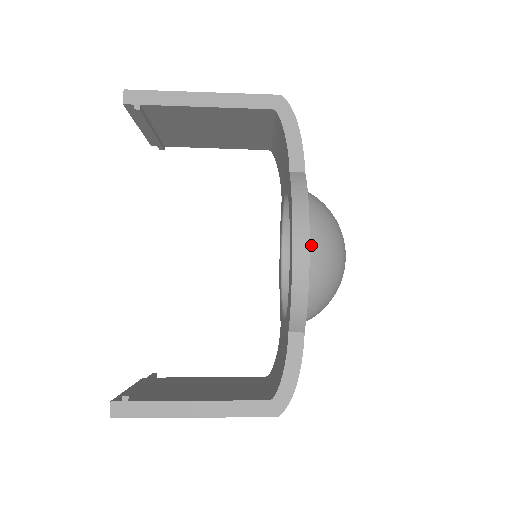
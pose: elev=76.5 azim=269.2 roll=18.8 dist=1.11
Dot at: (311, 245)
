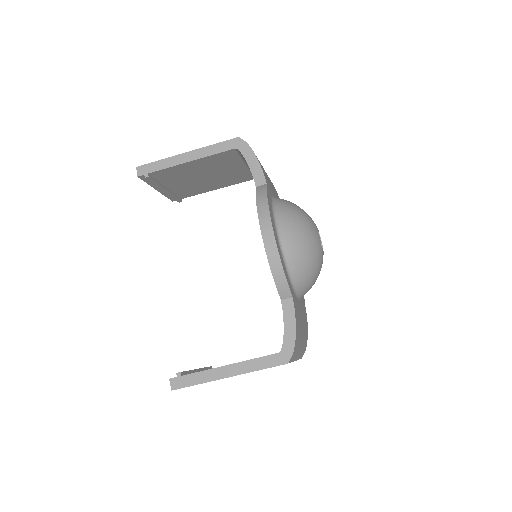
Dot at: (280, 233)
